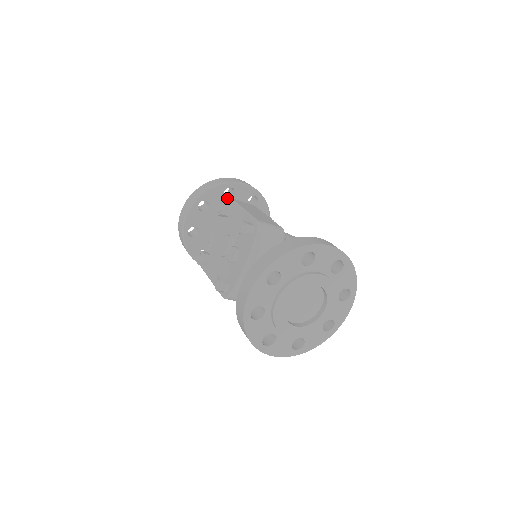
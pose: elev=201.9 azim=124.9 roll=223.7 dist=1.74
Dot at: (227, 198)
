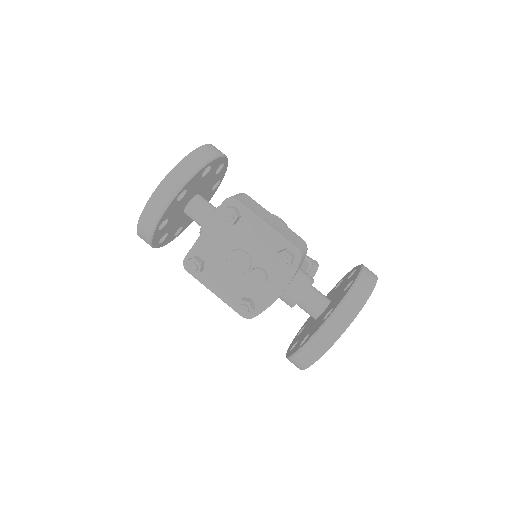
Dot at: (202, 177)
